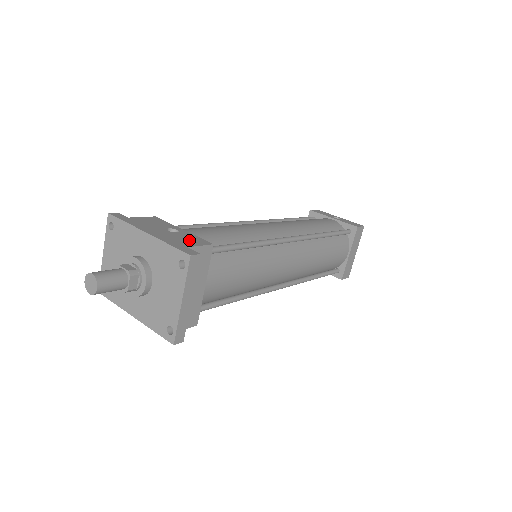
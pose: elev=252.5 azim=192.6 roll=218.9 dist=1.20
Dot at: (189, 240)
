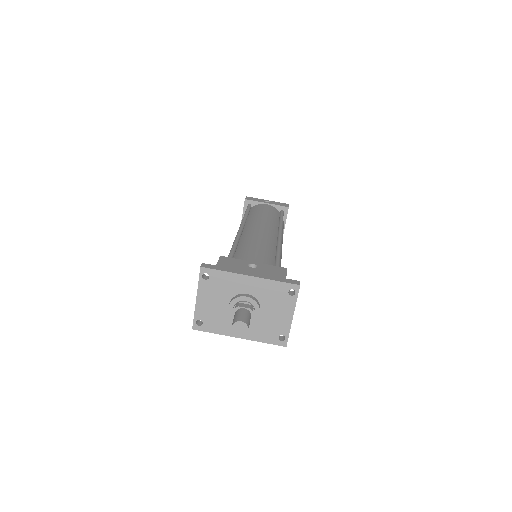
Dot at: (275, 271)
